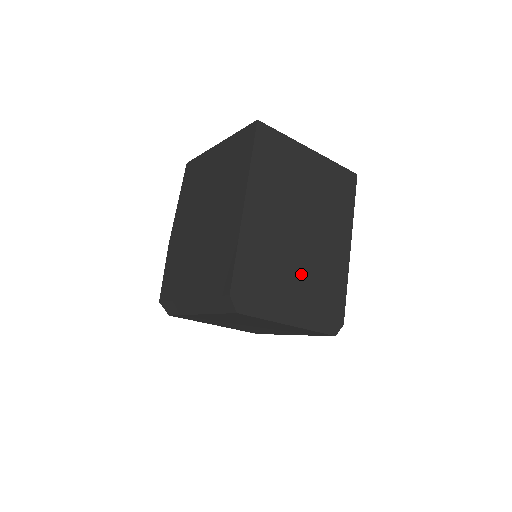
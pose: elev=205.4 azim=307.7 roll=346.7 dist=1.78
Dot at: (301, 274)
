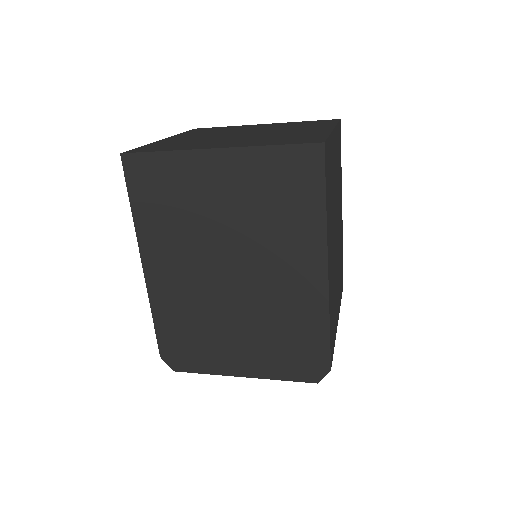
Dot at: (244, 323)
